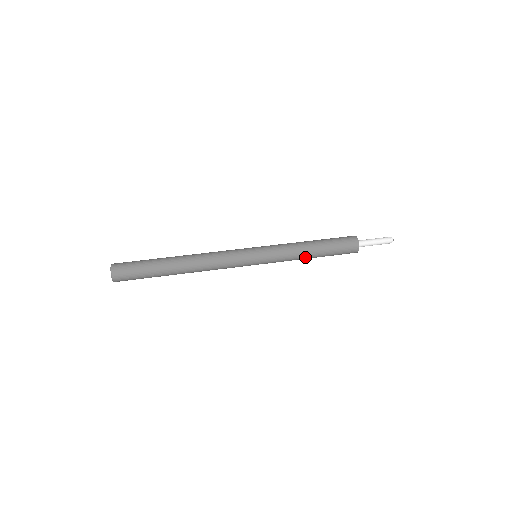
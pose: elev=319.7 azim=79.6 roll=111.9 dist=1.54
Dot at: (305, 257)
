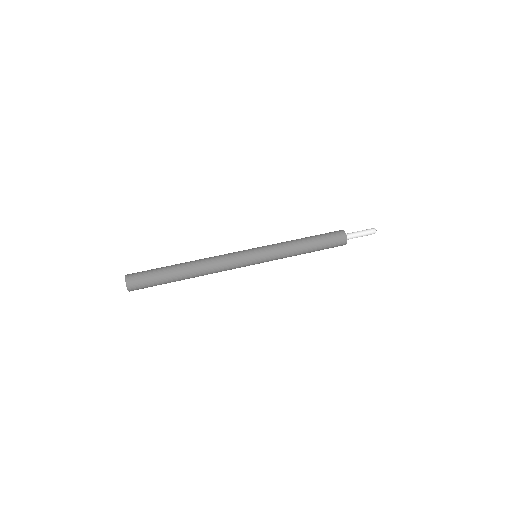
Dot at: occluded
